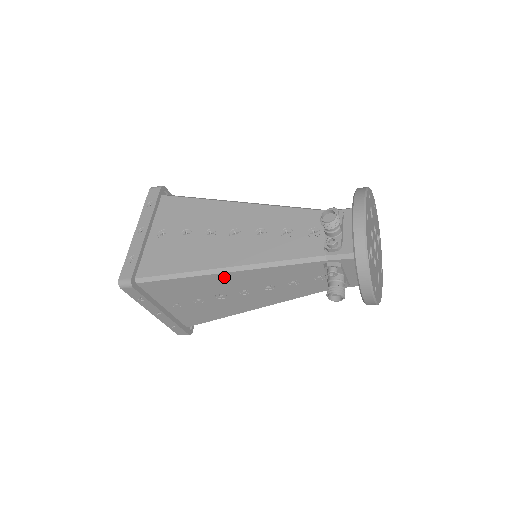
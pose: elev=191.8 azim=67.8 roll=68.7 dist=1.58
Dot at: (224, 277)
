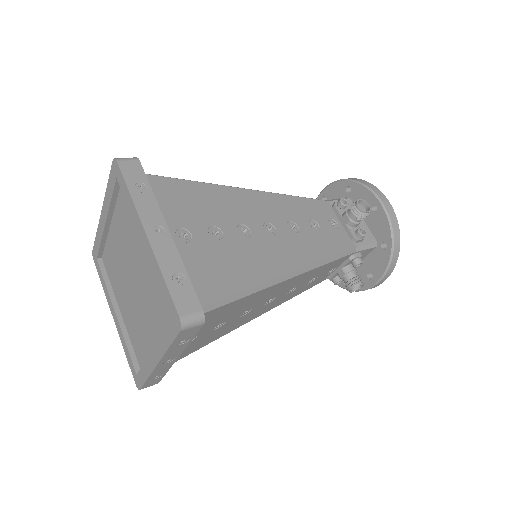
Dot at: (280, 285)
